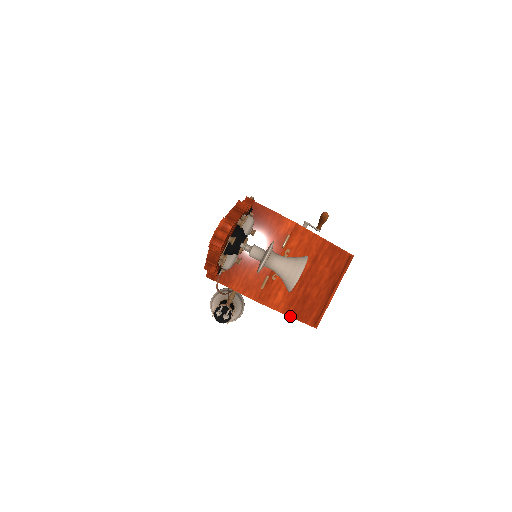
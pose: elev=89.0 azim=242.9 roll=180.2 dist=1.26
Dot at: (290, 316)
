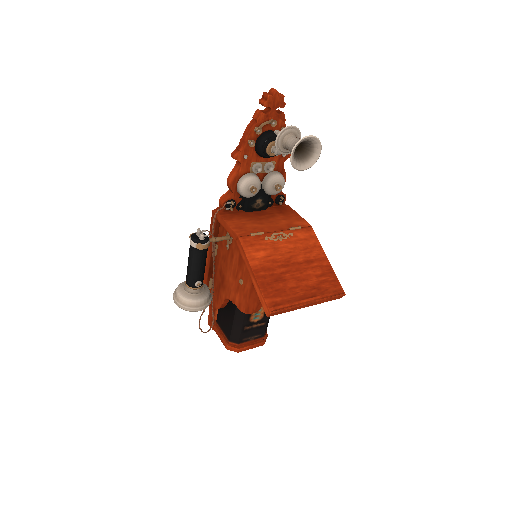
Dot at: (256, 277)
